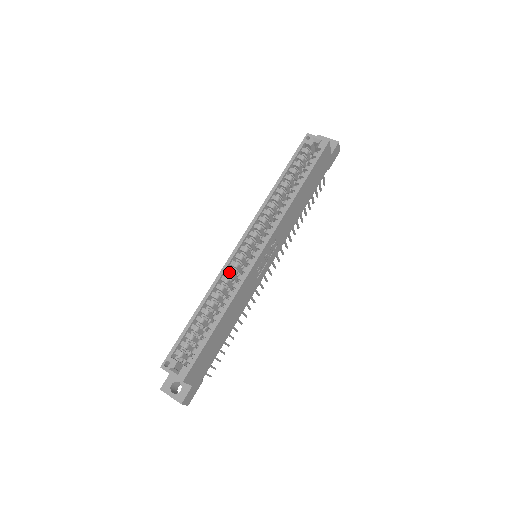
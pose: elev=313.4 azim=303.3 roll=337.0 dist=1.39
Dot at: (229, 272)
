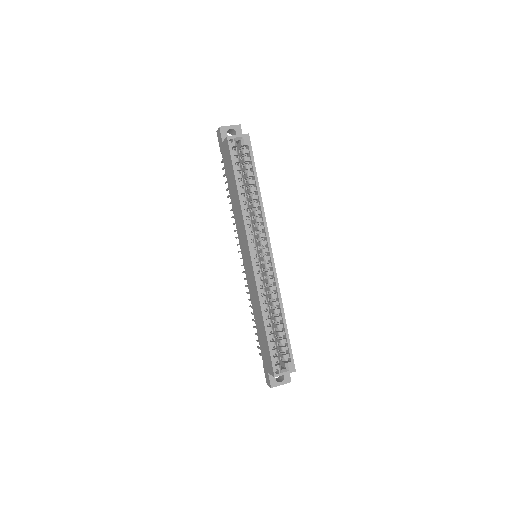
Dot at: (261, 284)
